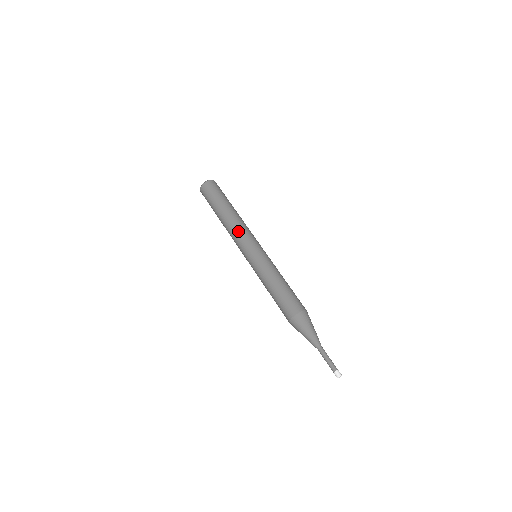
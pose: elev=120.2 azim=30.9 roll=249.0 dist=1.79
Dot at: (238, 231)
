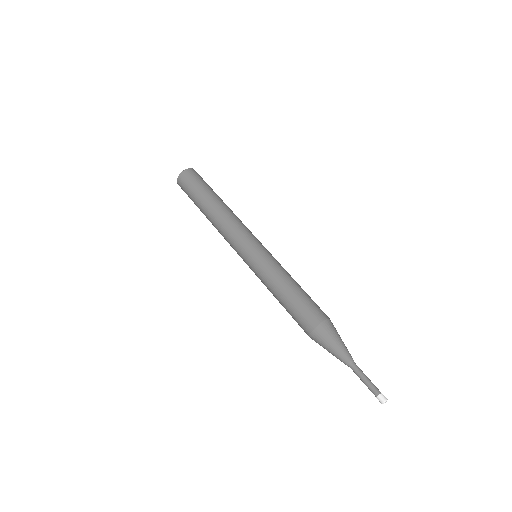
Dot at: (239, 222)
